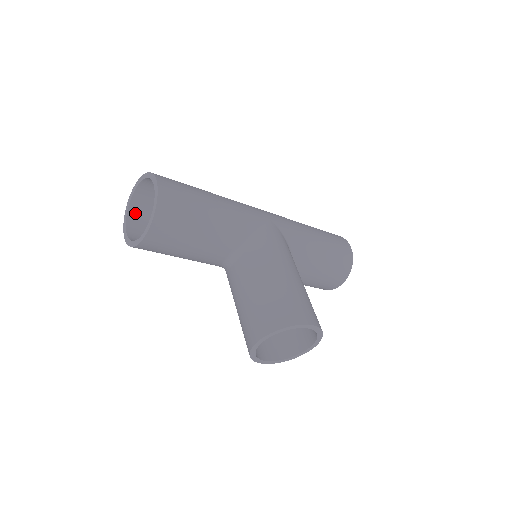
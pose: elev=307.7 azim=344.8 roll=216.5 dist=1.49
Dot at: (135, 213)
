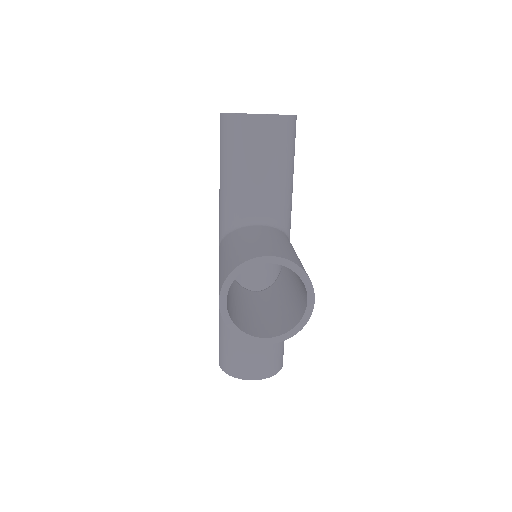
Dot at: occluded
